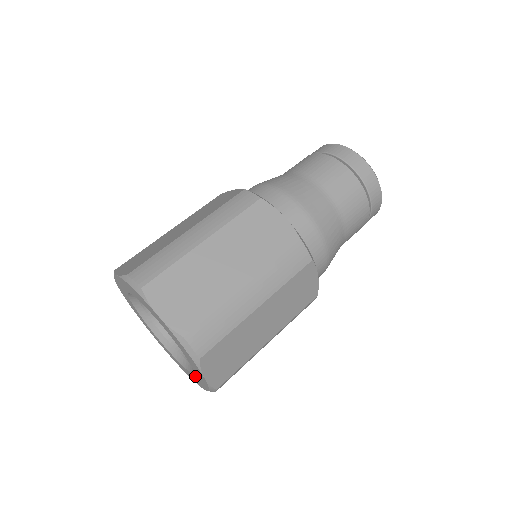
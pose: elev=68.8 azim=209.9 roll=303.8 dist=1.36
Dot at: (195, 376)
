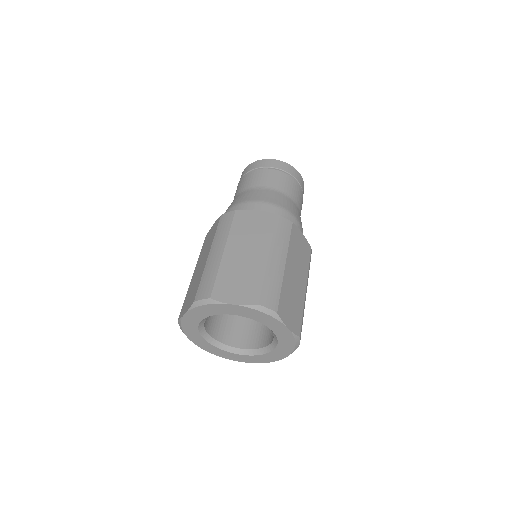
Dot at: (280, 346)
